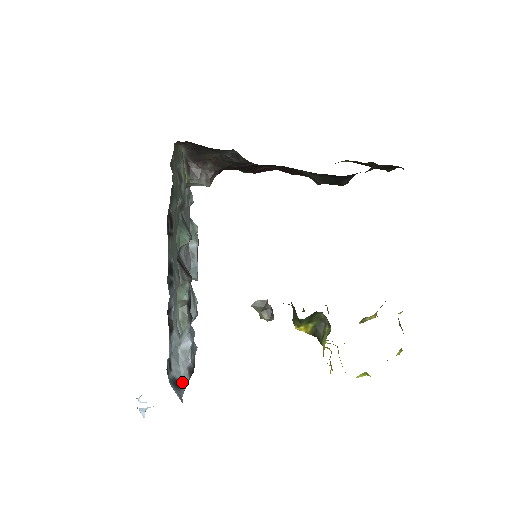
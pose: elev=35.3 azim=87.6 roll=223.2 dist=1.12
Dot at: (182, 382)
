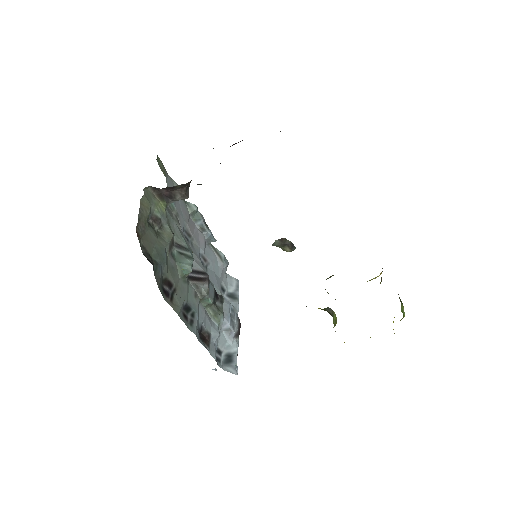
Dot at: (233, 350)
